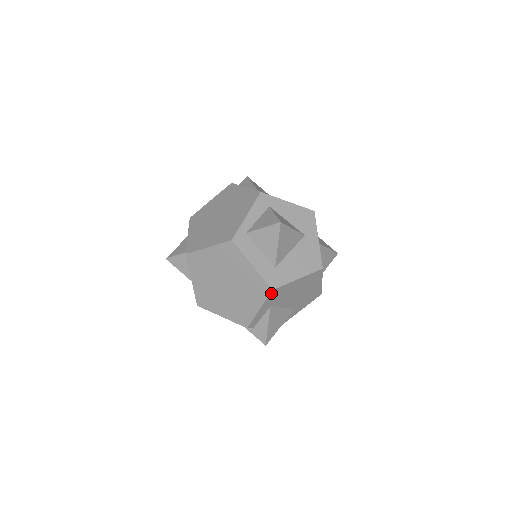
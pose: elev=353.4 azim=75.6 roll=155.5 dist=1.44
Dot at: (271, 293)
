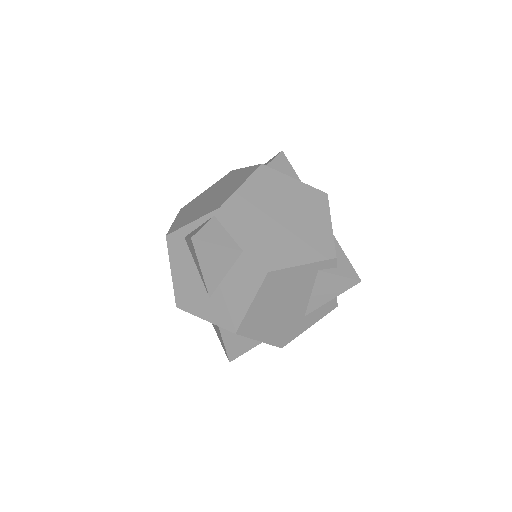
Dot at: (328, 200)
